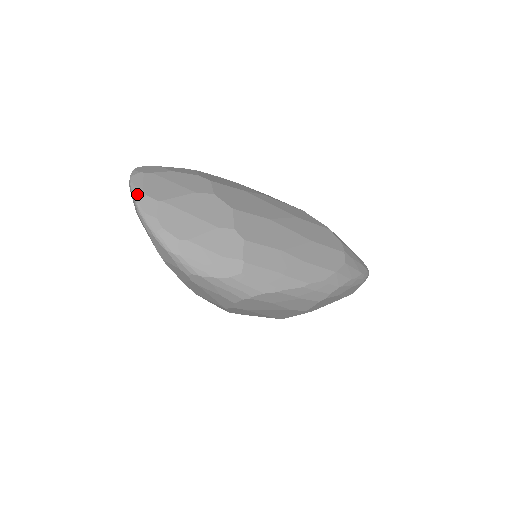
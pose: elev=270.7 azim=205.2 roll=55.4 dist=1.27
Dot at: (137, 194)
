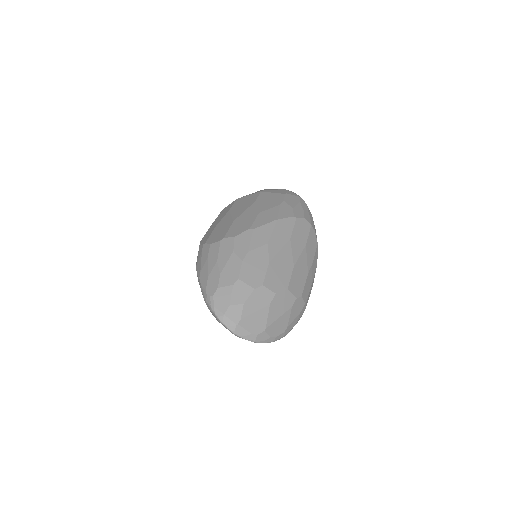
Dot at: (251, 339)
